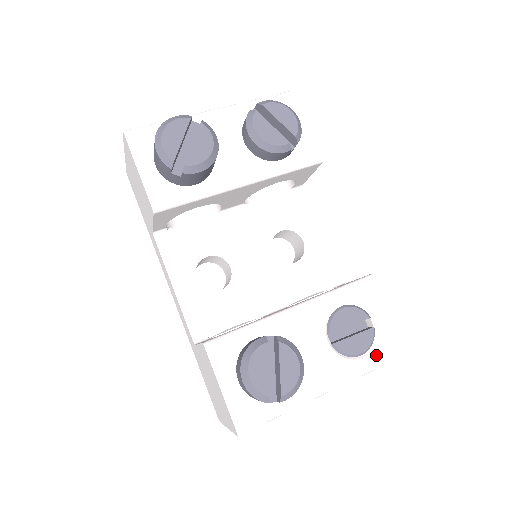
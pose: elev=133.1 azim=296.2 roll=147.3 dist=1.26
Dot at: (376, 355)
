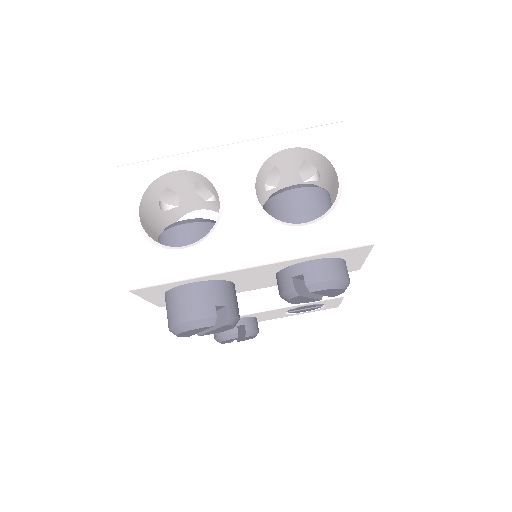
Dot at: occluded
